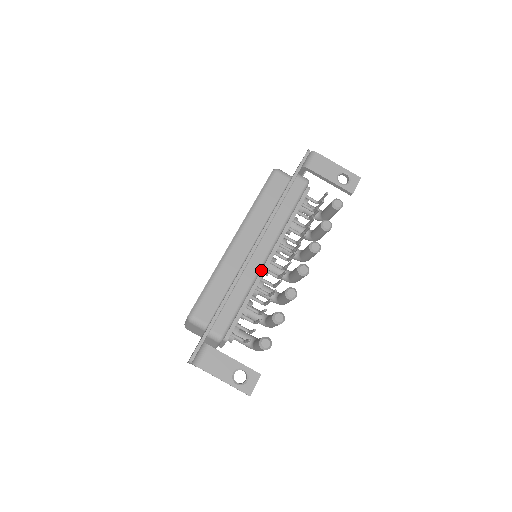
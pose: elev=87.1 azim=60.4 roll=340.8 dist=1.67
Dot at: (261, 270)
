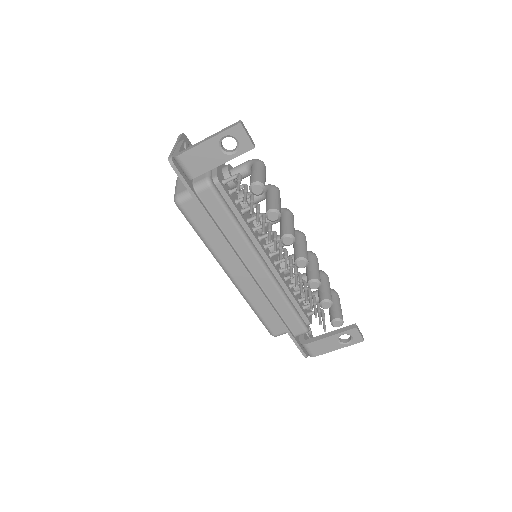
Dot at: (273, 274)
